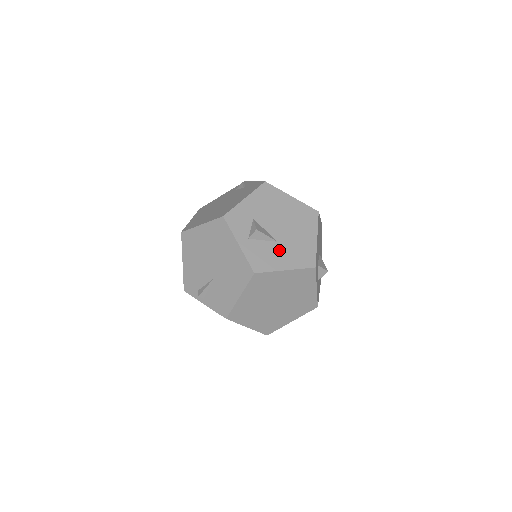
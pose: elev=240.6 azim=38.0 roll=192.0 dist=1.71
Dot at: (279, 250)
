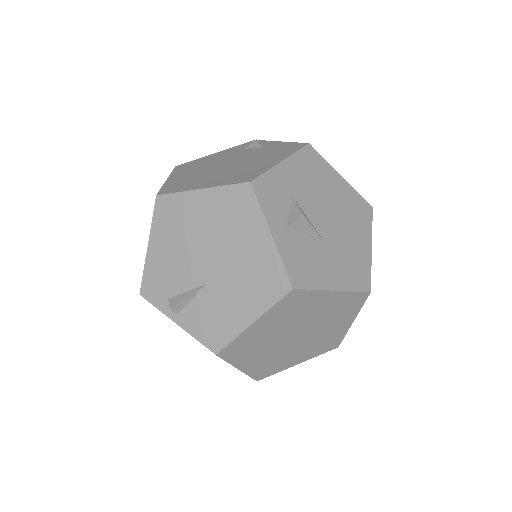
Dot at: (326, 256)
